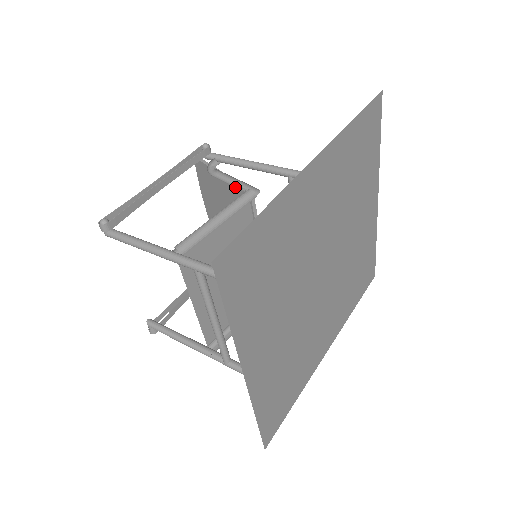
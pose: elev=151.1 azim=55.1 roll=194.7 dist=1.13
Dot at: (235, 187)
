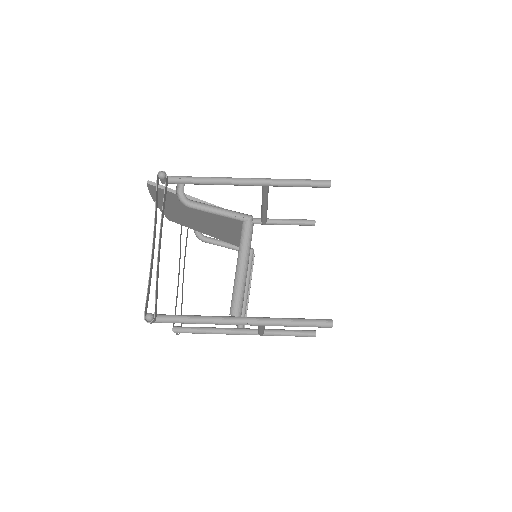
Dot at: (224, 216)
